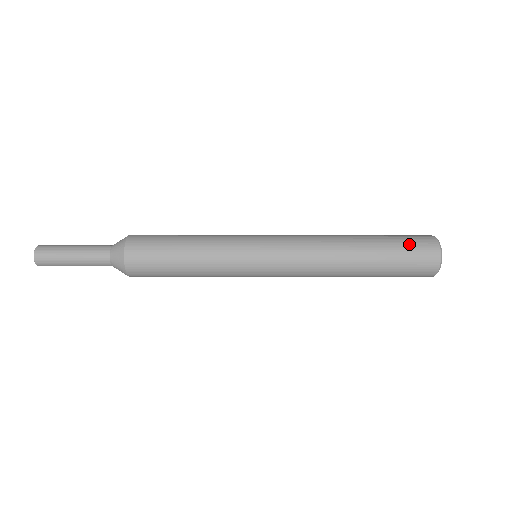
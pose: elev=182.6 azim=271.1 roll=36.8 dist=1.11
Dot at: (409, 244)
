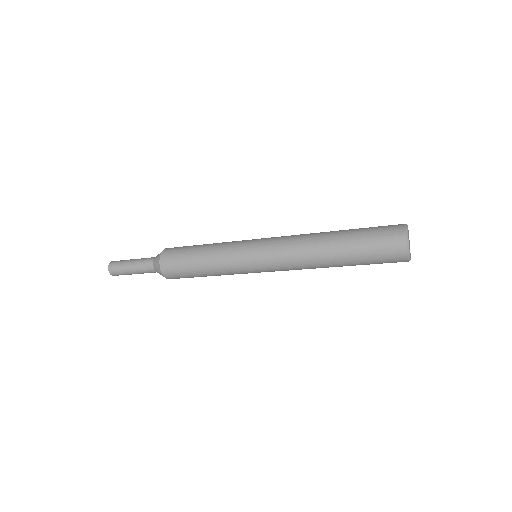
Dot at: (377, 235)
